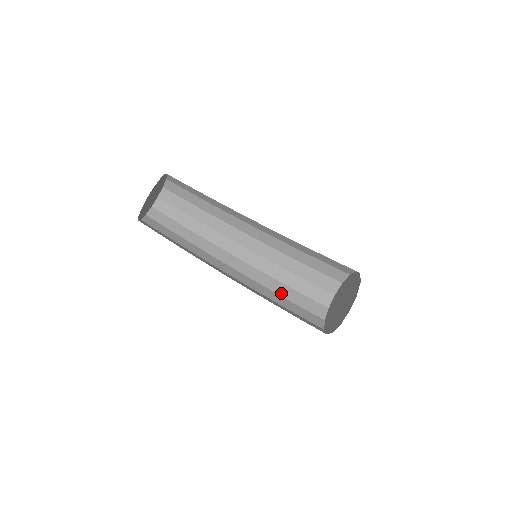
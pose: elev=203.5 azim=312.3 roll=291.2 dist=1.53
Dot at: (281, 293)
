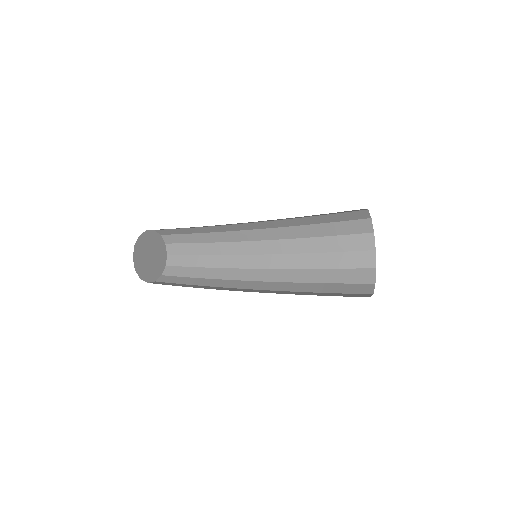
Dot at: (304, 294)
